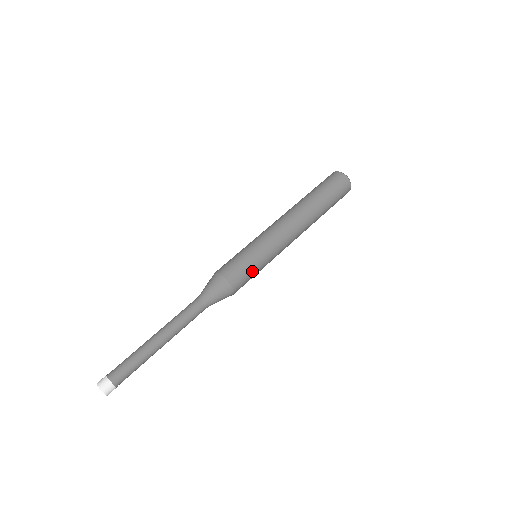
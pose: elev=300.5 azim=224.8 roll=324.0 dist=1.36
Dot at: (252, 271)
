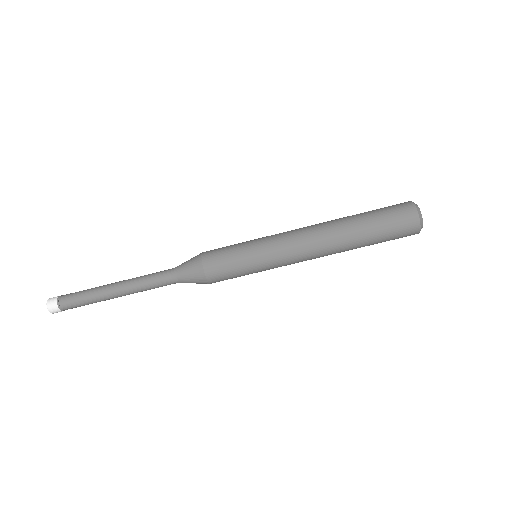
Dot at: (240, 276)
